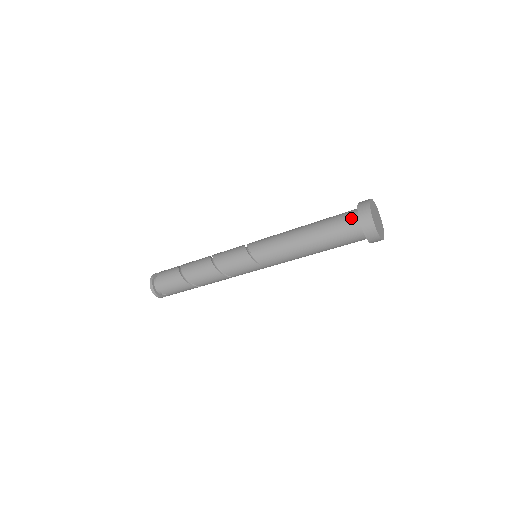
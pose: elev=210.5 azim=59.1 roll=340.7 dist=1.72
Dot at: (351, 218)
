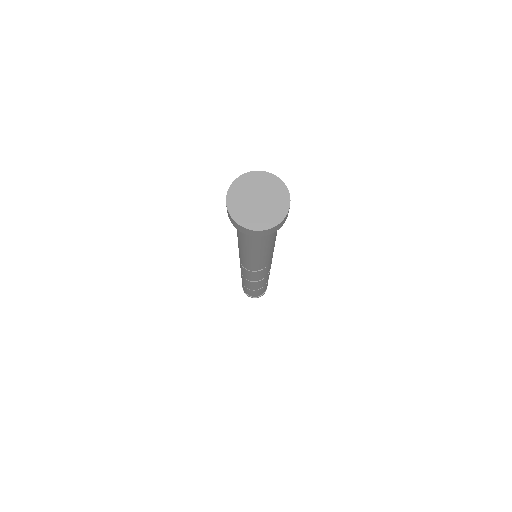
Dot at: occluded
